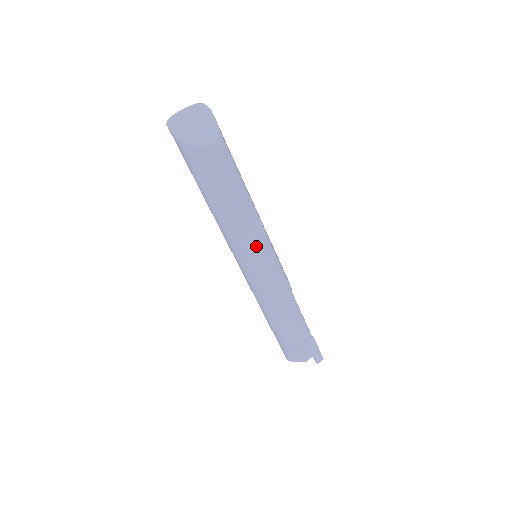
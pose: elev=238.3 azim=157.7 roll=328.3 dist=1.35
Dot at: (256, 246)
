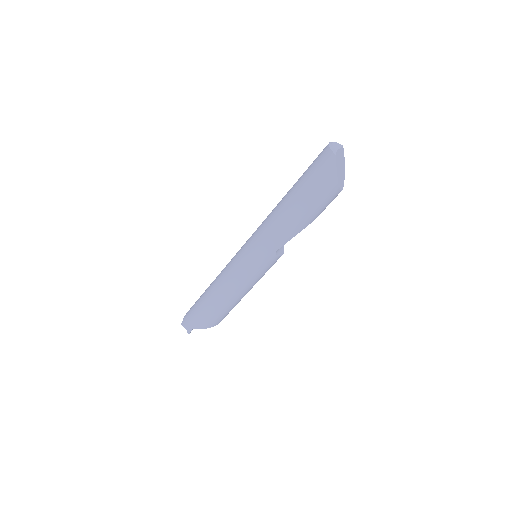
Dot at: occluded
